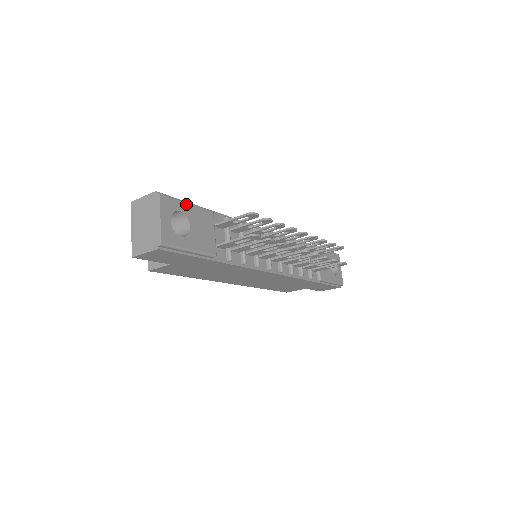
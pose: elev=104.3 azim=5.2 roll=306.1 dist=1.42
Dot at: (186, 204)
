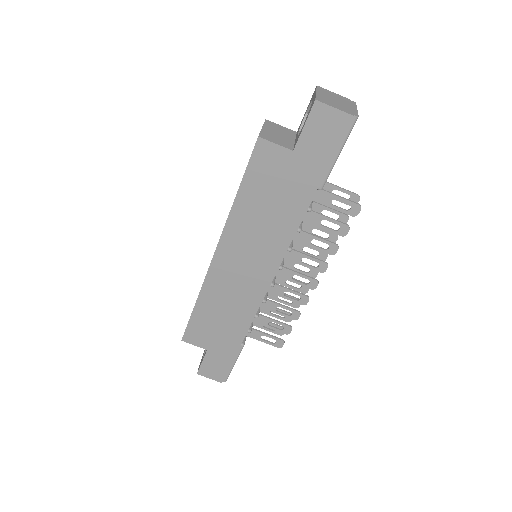
Dot at: occluded
